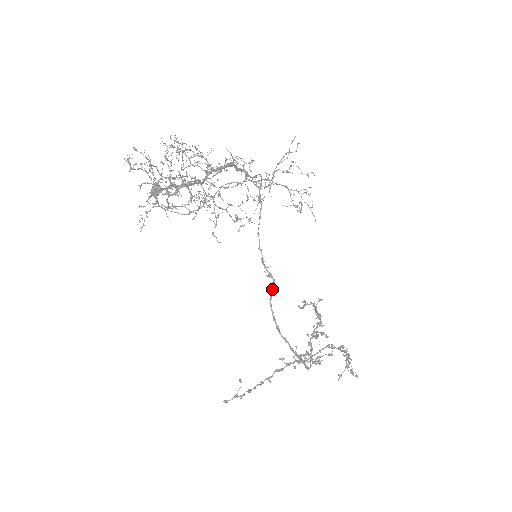
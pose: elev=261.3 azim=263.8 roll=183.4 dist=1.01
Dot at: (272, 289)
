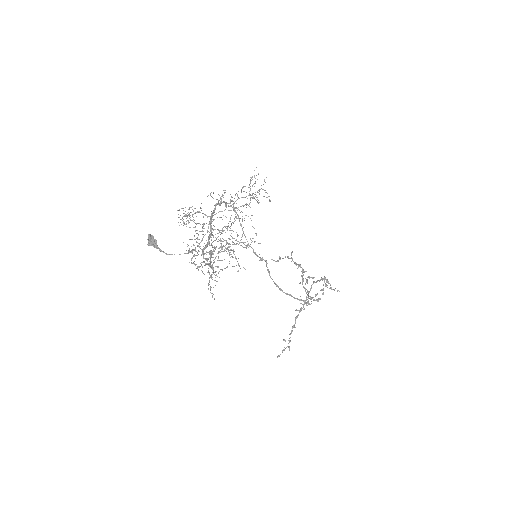
Dot at: occluded
